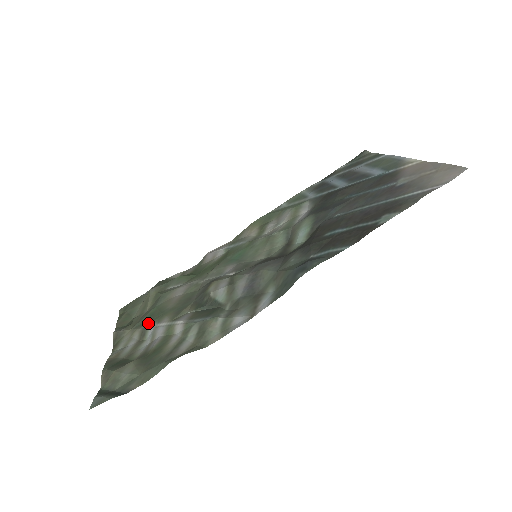
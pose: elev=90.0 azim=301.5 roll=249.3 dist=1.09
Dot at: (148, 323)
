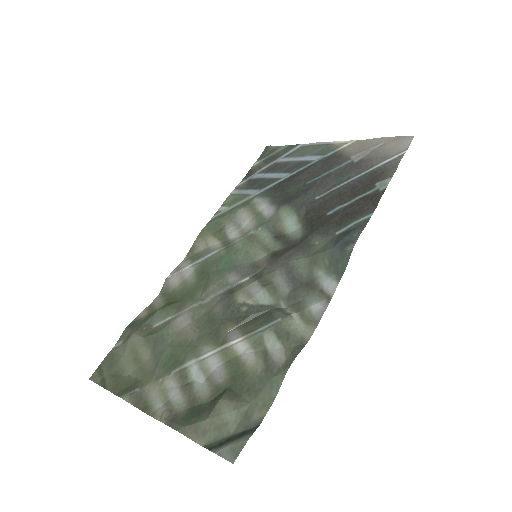
Dot at: (179, 364)
